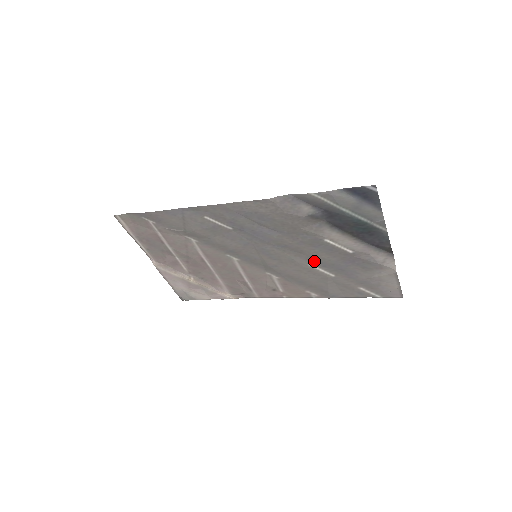
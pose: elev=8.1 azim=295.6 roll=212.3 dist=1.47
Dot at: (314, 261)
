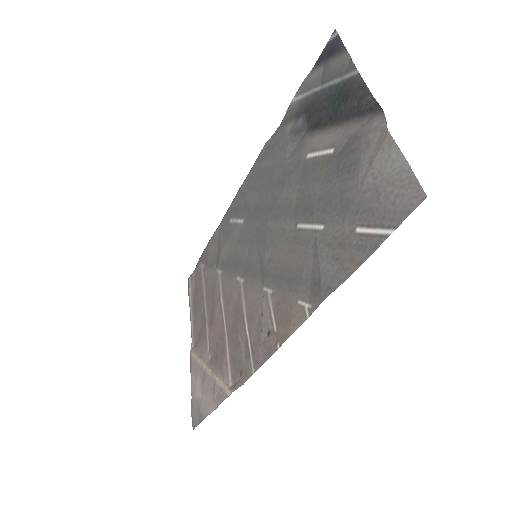
Dot at: (302, 214)
